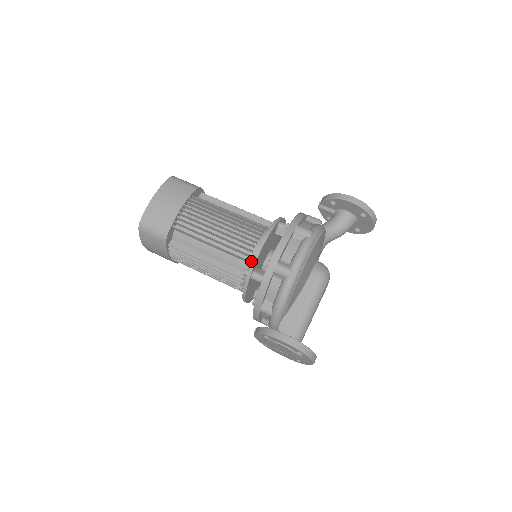
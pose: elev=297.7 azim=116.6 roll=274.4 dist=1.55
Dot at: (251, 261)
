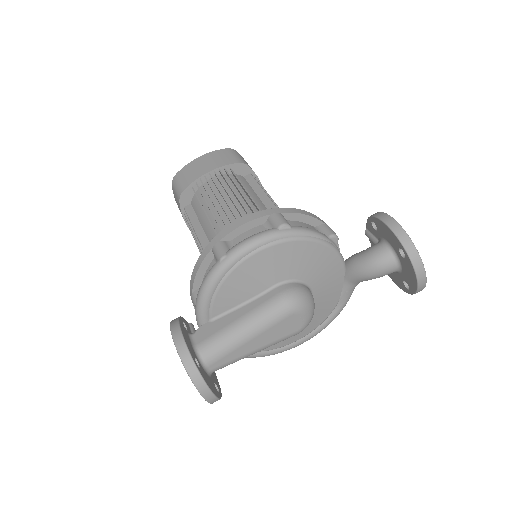
Dot at: occluded
